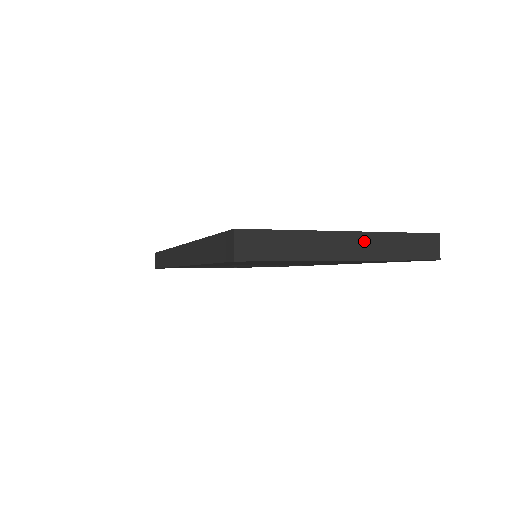
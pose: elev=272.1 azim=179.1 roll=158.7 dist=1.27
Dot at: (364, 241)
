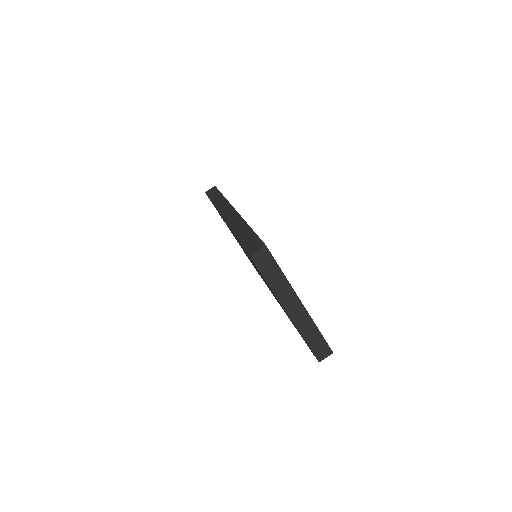
Dot at: (303, 315)
